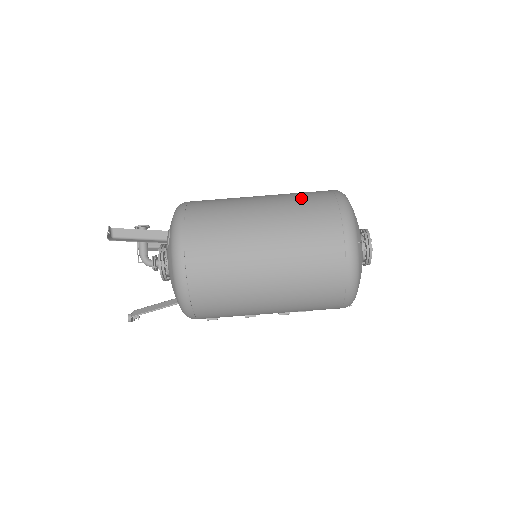
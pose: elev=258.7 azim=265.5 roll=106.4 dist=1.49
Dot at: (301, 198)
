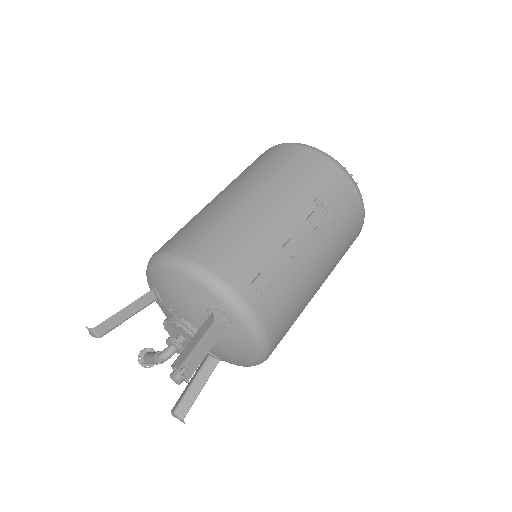
Dot at: occluded
